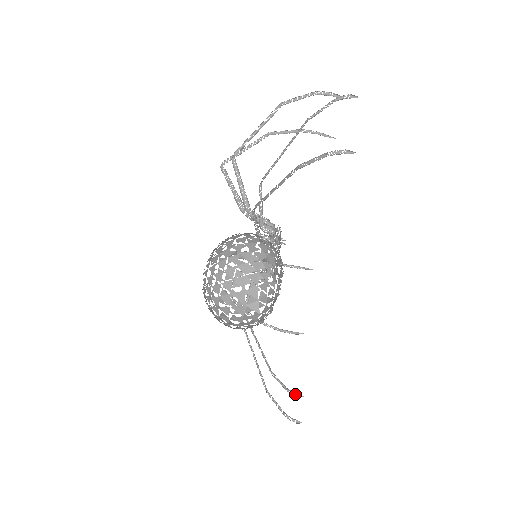
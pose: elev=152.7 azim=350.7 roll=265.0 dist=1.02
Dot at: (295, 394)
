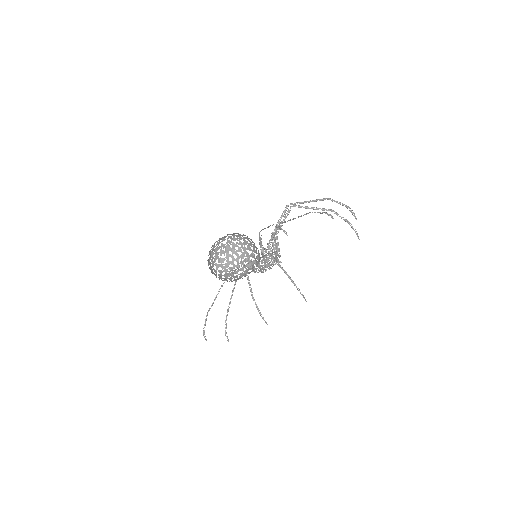
Dot at: occluded
